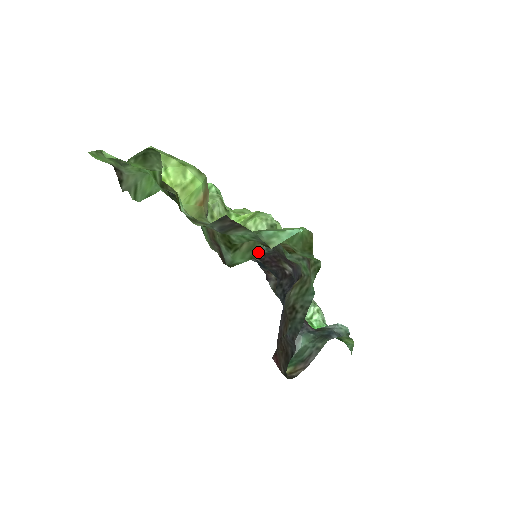
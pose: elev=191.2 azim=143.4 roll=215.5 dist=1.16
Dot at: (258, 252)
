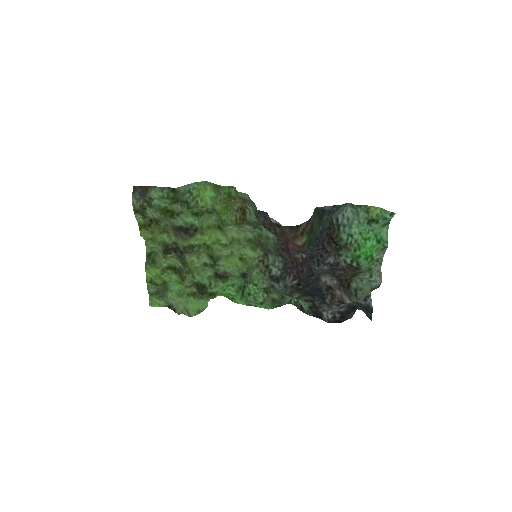
Dot at: (194, 210)
